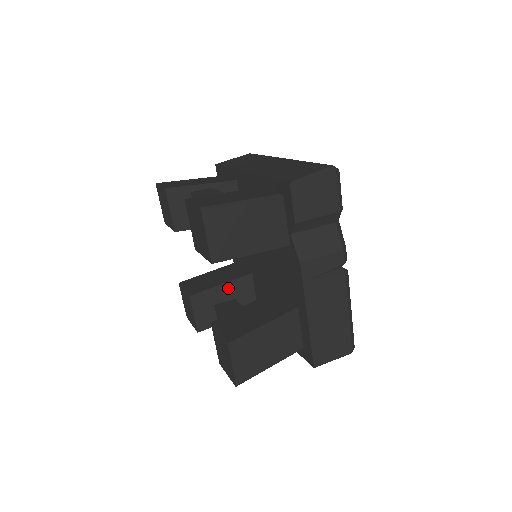
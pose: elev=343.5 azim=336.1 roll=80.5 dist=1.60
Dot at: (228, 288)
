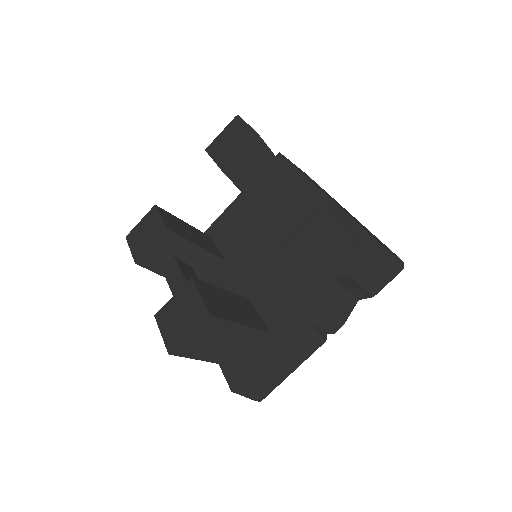
Dot at: (198, 254)
